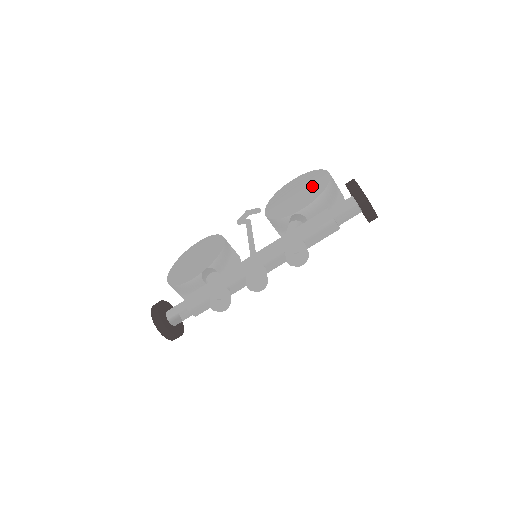
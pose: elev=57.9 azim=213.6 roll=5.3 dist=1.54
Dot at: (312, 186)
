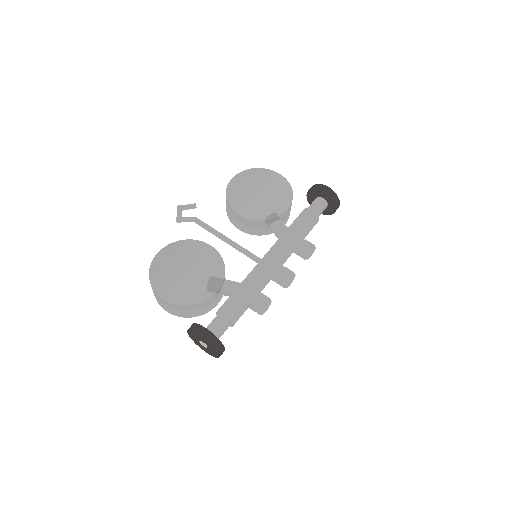
Dot at: (273, 186)
